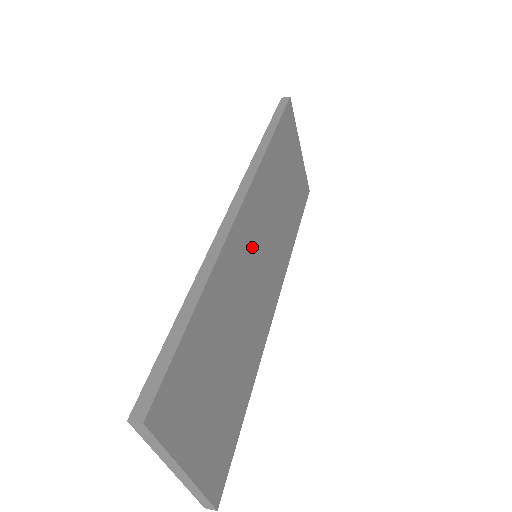
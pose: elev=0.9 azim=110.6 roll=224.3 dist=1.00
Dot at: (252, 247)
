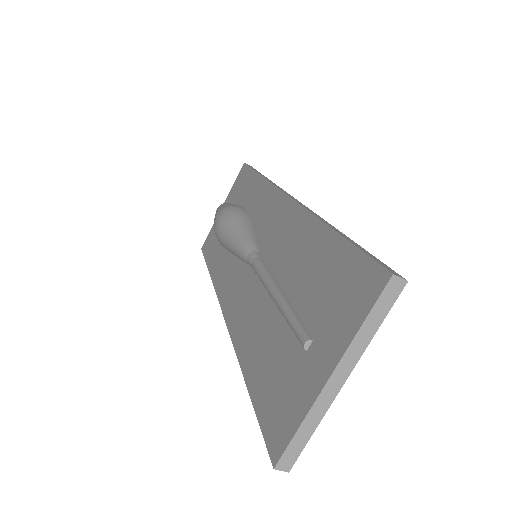
Dot at: occluded
